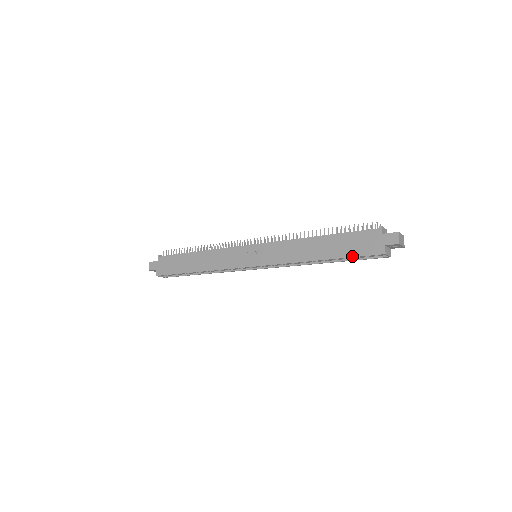
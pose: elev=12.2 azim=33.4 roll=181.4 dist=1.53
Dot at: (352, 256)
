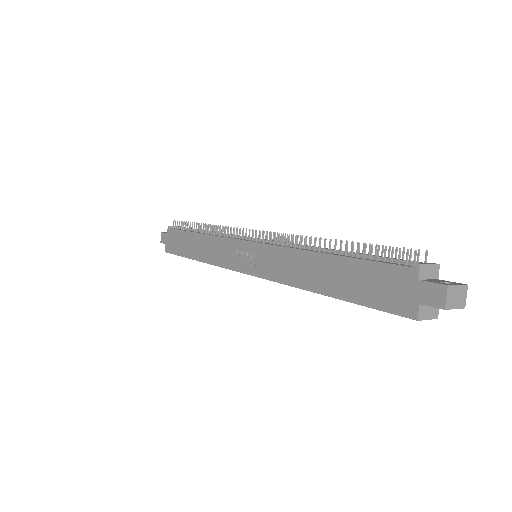
Dot at: (365, 305)
